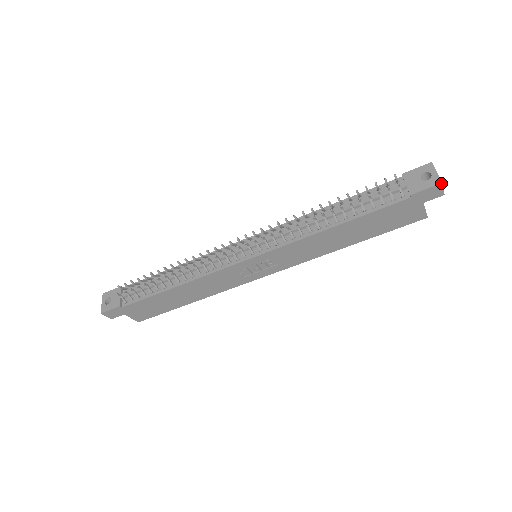
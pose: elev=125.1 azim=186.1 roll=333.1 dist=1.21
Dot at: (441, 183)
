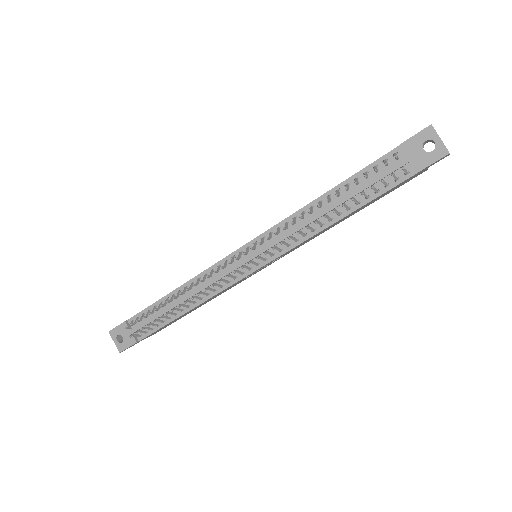
Dot at: occluded
